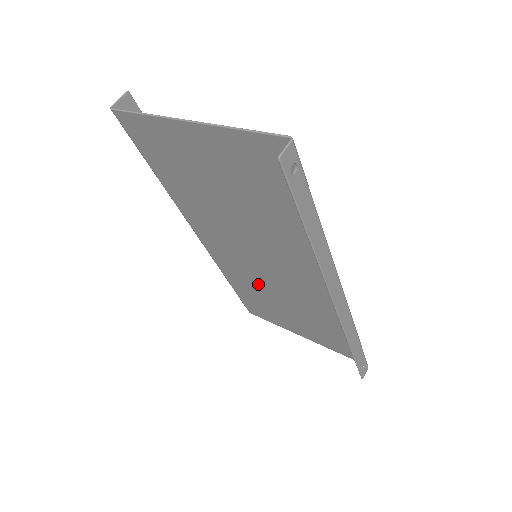
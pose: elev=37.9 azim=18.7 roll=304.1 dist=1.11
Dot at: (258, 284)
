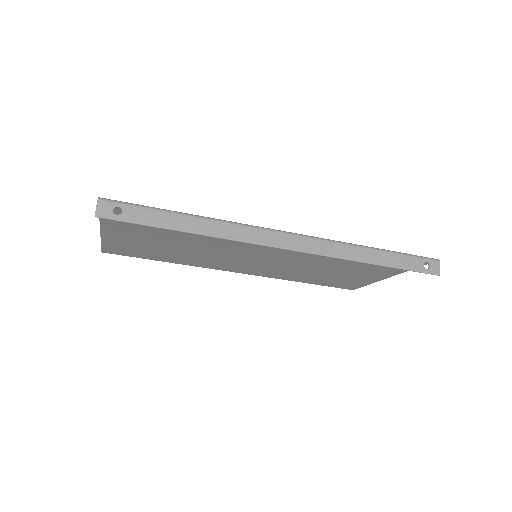
Dot at: (298, 270)
